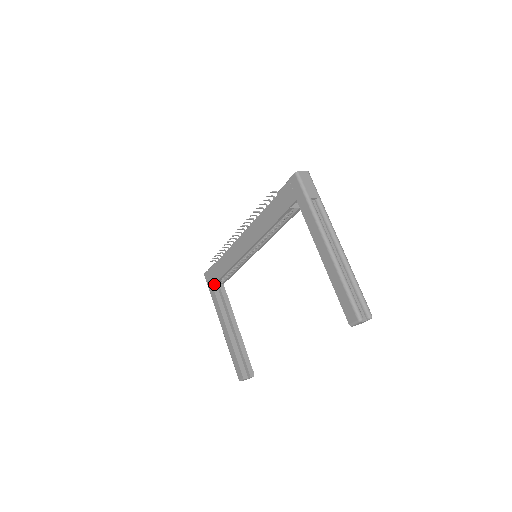
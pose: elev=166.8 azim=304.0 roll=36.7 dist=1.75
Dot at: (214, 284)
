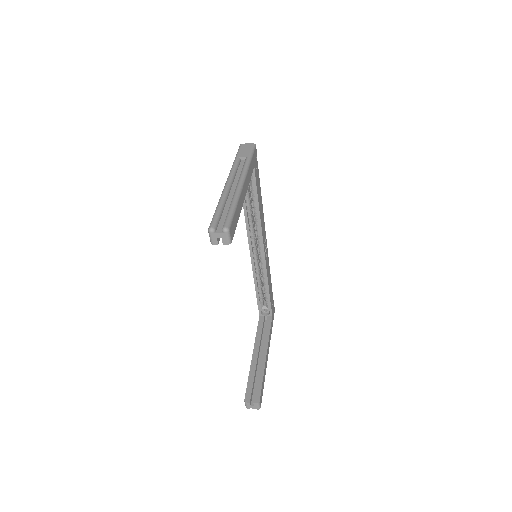
Dot at: (260, 314)
